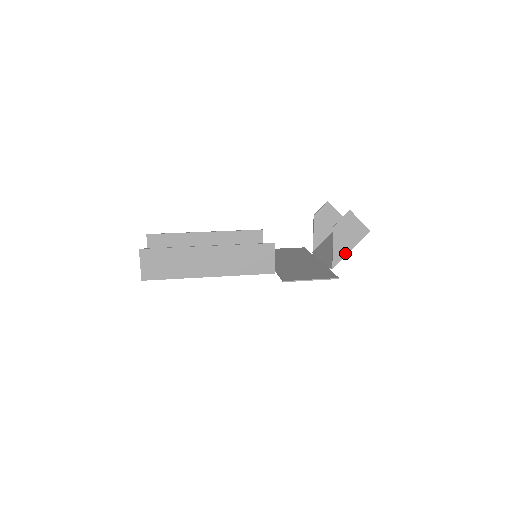
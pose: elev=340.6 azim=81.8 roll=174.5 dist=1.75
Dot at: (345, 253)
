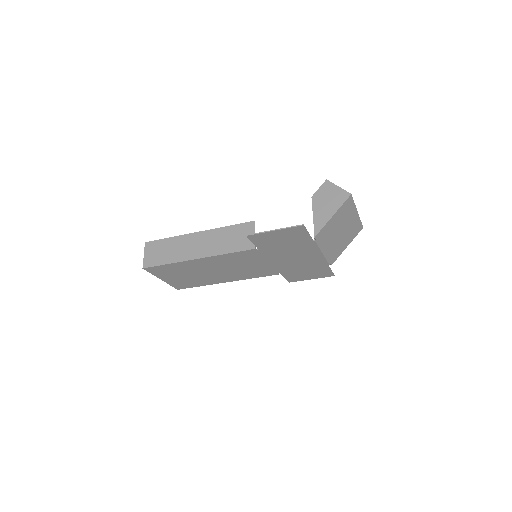
Dot at: (327, 219)
